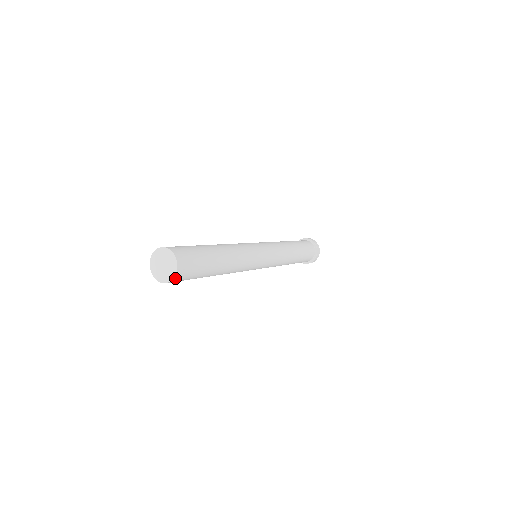
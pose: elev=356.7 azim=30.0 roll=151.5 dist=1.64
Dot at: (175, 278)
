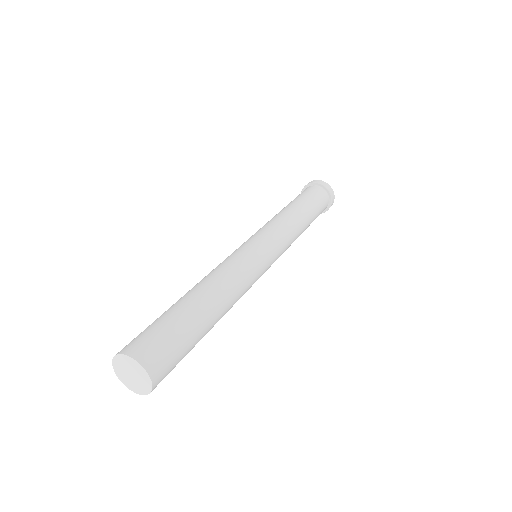
Dot at: (150, 391)
